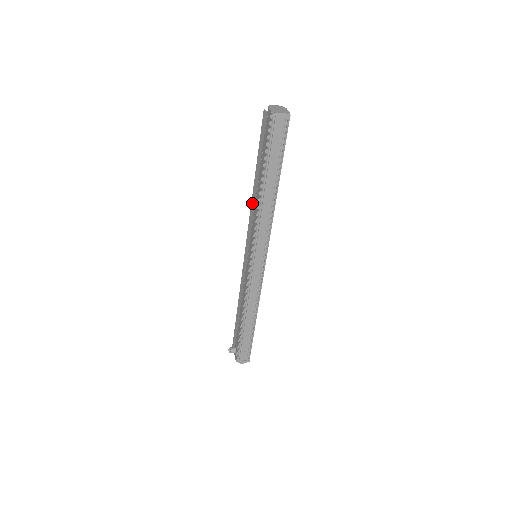
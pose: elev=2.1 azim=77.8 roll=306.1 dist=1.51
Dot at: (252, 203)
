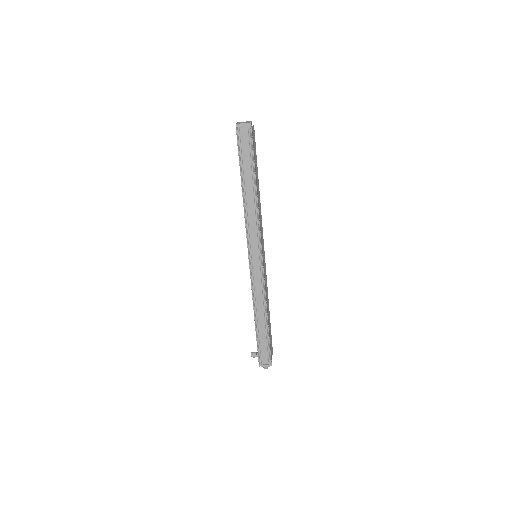
Dot at: occluded
